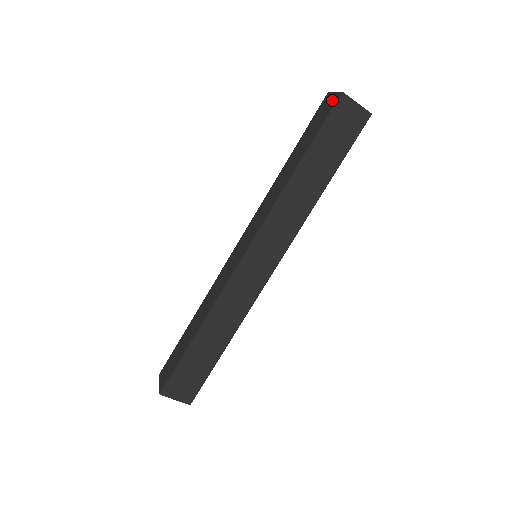
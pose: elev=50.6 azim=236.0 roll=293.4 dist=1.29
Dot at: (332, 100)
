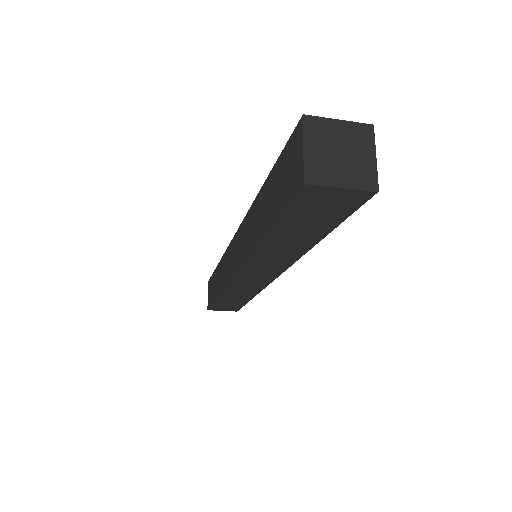
Dot at: (296, 169)
